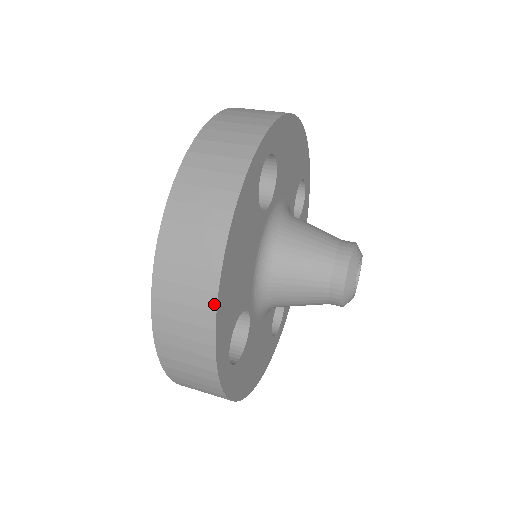
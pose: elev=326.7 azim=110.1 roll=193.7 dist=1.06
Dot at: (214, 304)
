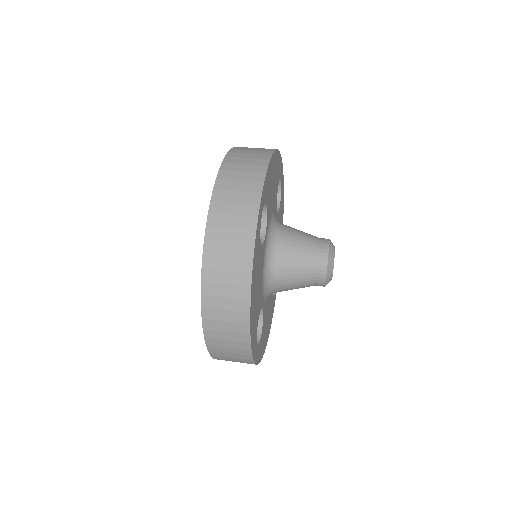
Dot at: (248, 330)
